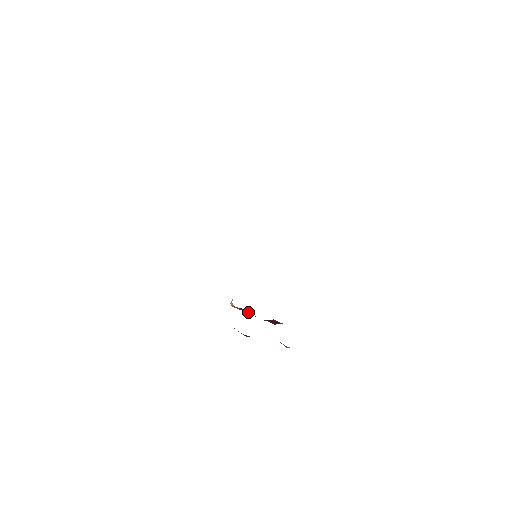
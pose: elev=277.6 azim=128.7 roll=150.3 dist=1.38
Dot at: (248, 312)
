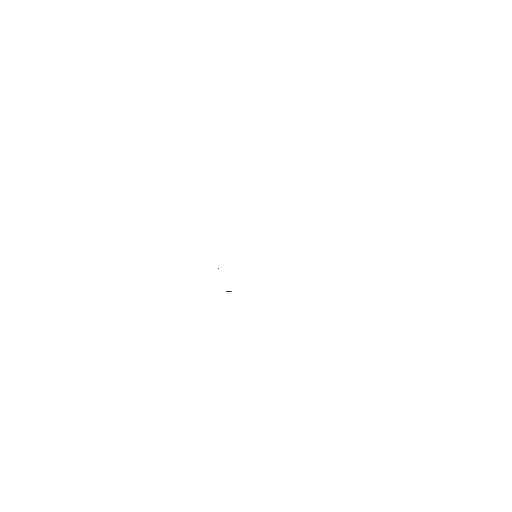
Dot at: occluded
